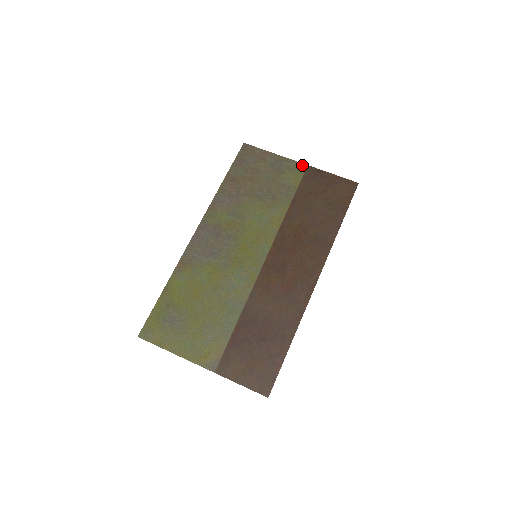
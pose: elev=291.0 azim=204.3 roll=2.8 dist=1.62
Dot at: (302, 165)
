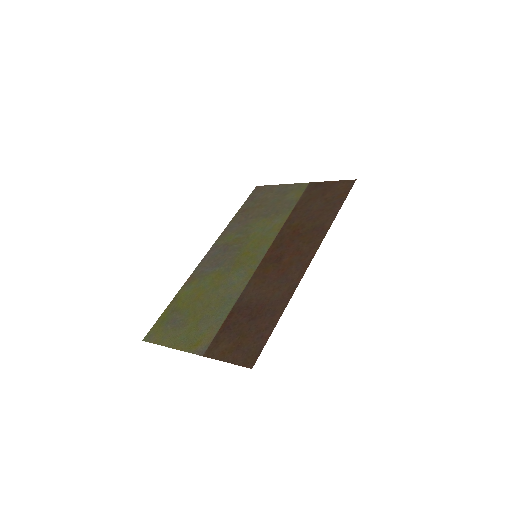
Dot at: (304, 184)
